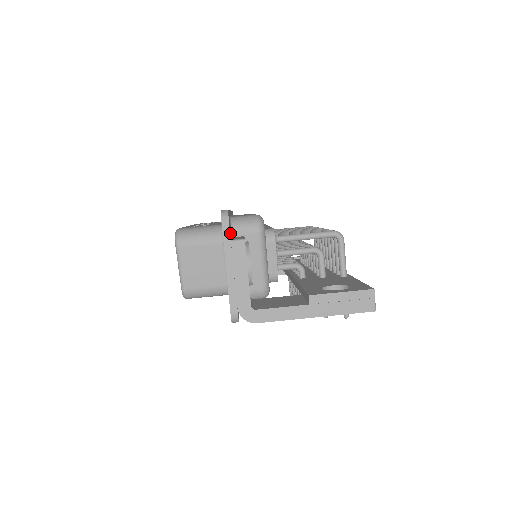
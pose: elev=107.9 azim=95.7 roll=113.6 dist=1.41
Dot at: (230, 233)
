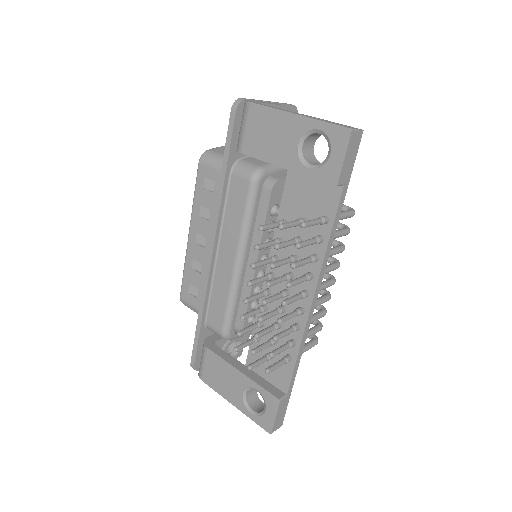
Dot at: occluded
